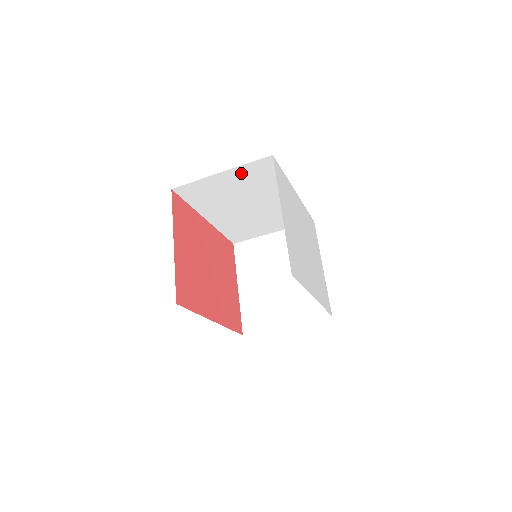
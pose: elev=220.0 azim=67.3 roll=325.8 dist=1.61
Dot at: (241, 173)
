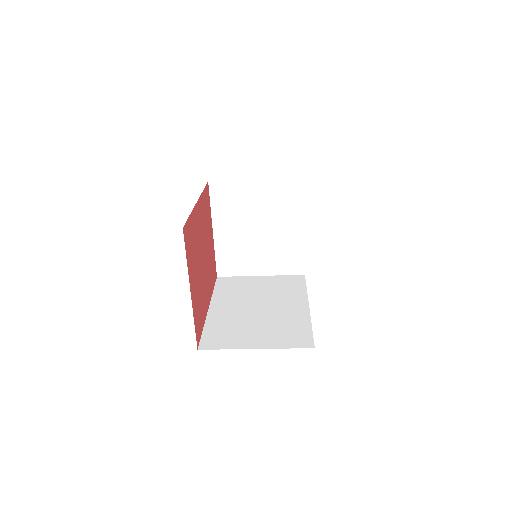
Dot at: occluded
